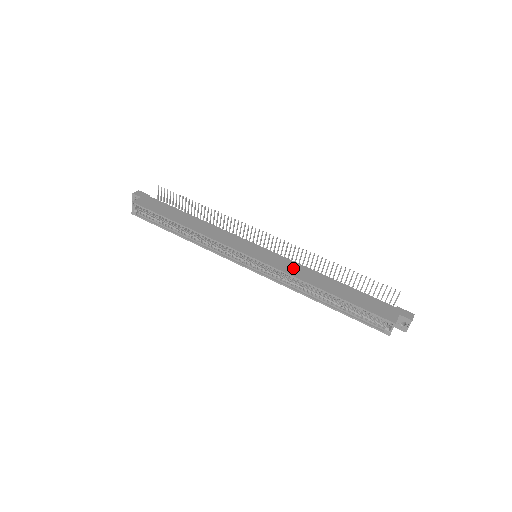
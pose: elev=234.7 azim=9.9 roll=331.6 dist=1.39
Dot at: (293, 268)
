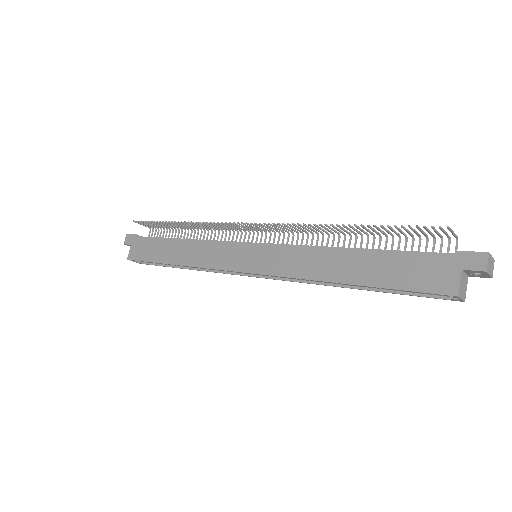
Dot at: (295, 261)
